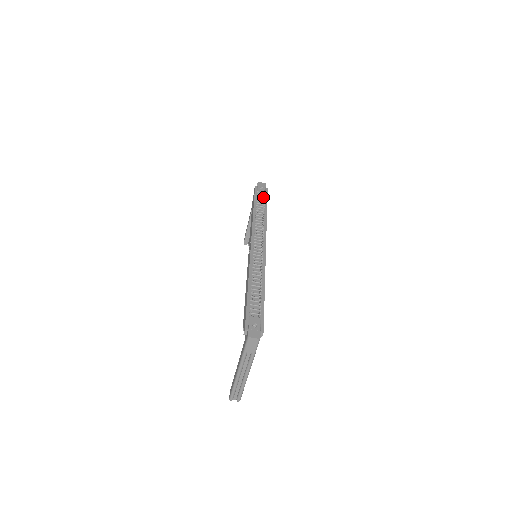
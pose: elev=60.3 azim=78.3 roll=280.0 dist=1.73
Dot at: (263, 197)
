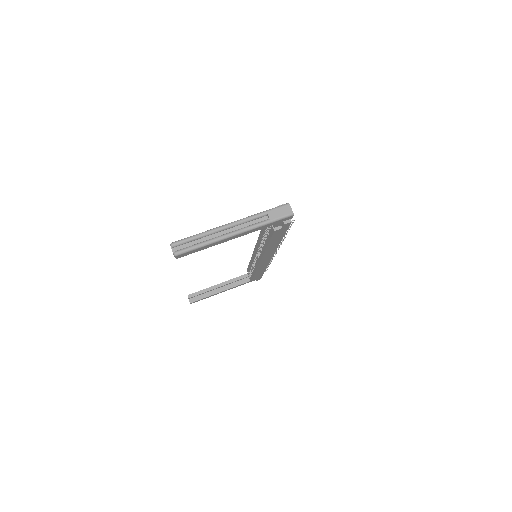
Dot at: occluded
